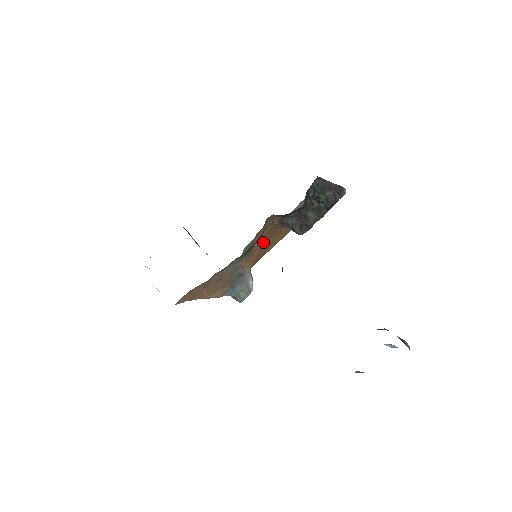
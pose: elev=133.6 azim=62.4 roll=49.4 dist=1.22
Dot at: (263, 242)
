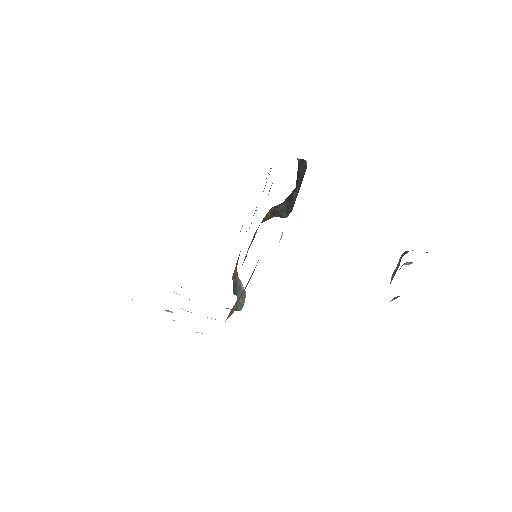
Dot at: (252, 241)
